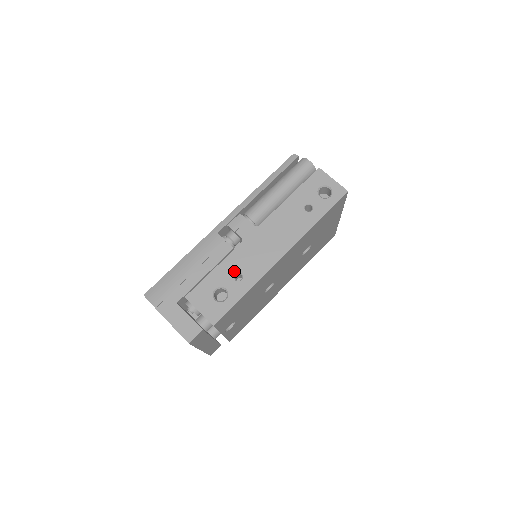
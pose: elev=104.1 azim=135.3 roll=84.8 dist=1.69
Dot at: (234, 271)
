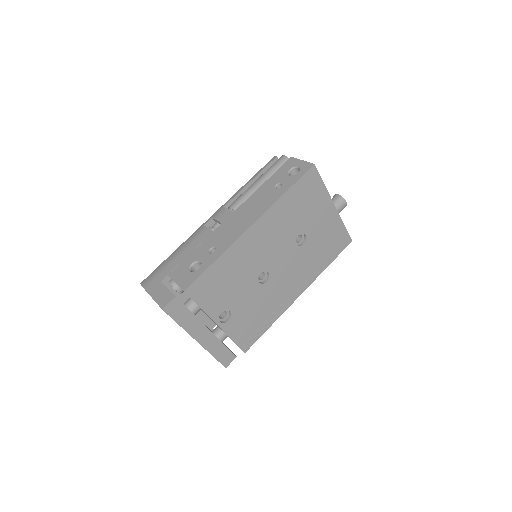
Dot at: (209, 247)
